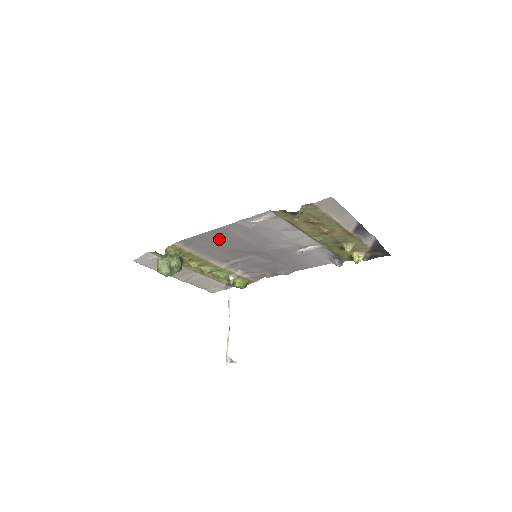
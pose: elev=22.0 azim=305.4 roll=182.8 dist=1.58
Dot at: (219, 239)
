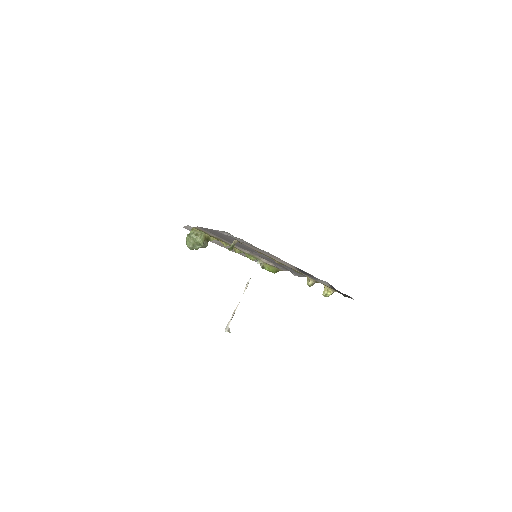
Dot at: (220, 235)
